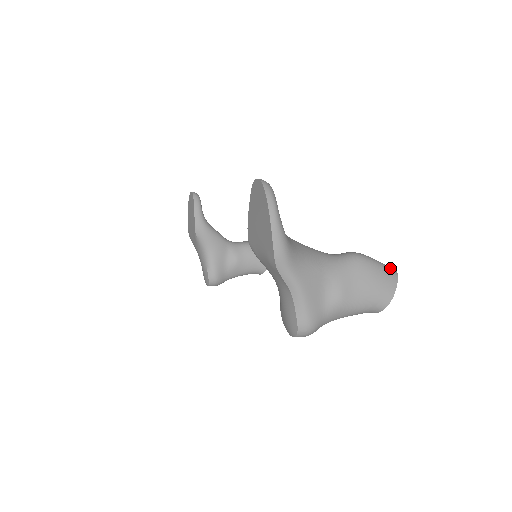
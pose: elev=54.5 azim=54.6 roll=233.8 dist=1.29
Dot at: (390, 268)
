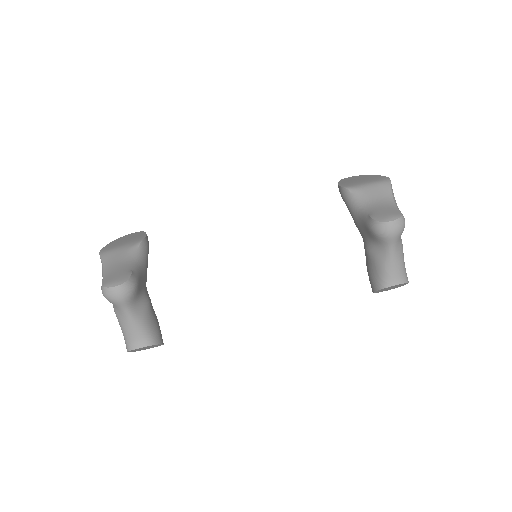
Dot at: occluded
